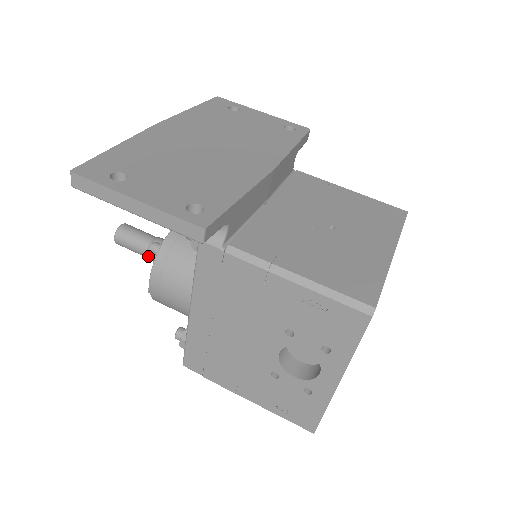
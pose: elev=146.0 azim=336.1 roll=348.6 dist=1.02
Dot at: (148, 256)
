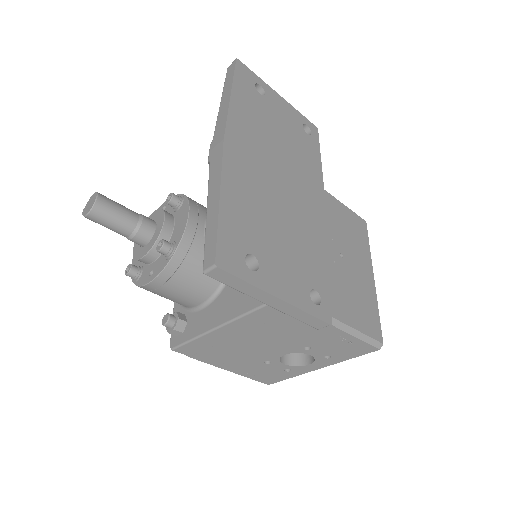
Dot at: (131, 239)
